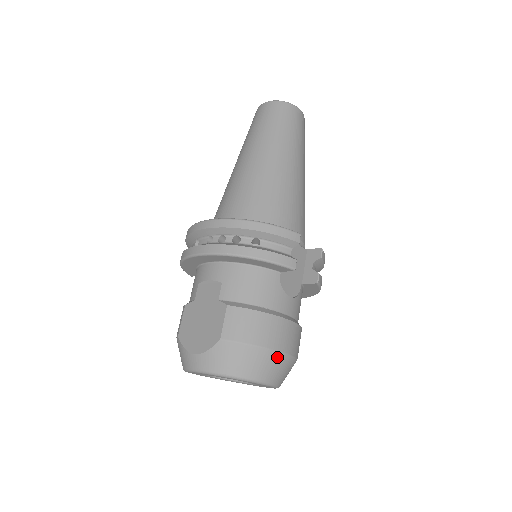
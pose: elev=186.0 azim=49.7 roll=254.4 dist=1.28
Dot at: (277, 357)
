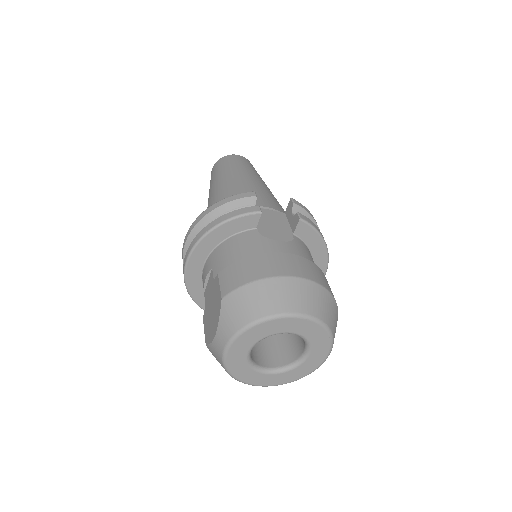
Dot at: (286, 282)
